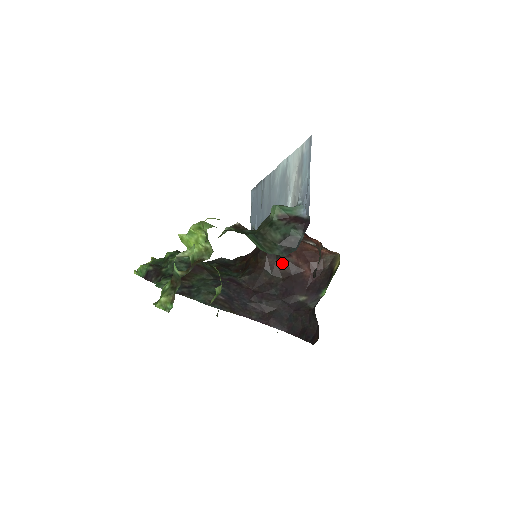
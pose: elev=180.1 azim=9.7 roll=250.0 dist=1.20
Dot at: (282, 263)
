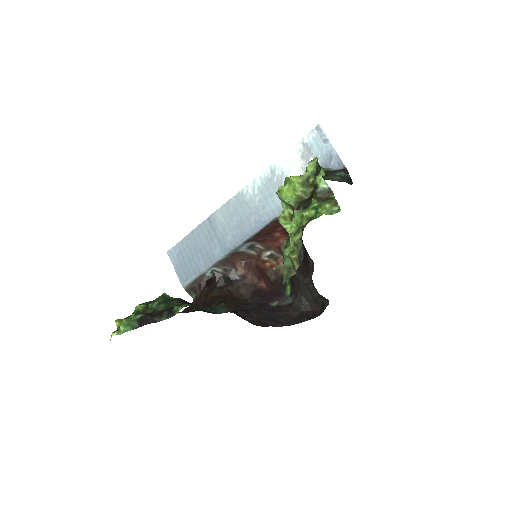
Dot at: (241, 286)
